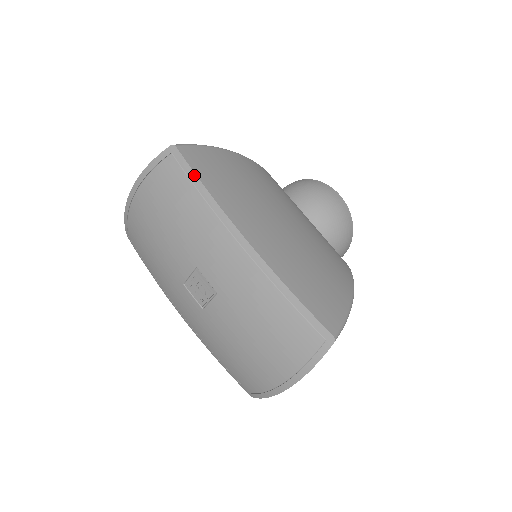
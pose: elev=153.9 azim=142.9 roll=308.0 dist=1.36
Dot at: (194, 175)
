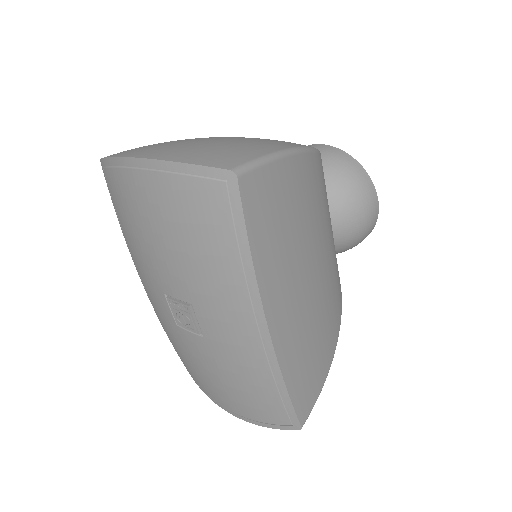
Dot at: (244, 232)
